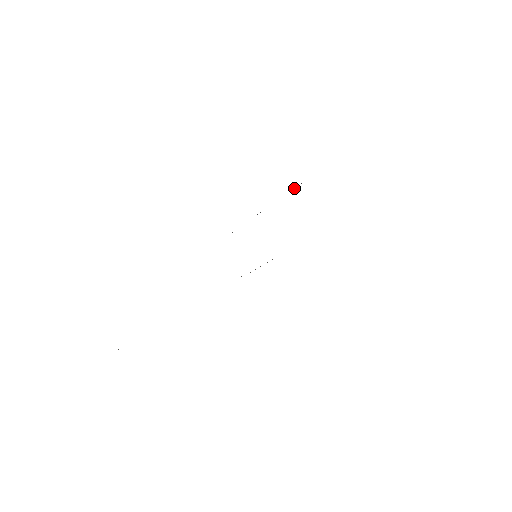
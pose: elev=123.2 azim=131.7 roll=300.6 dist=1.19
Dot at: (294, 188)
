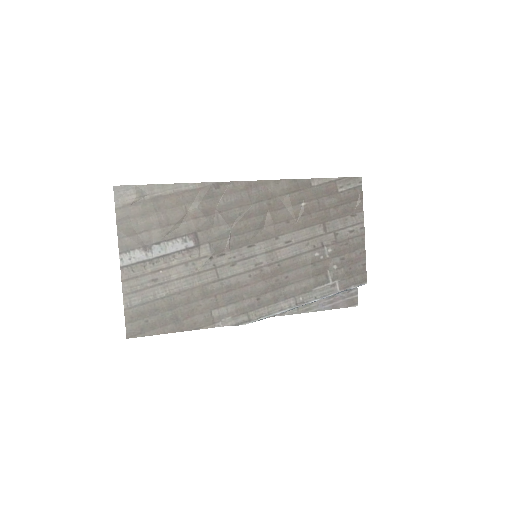
Dot at: (334, 296)
